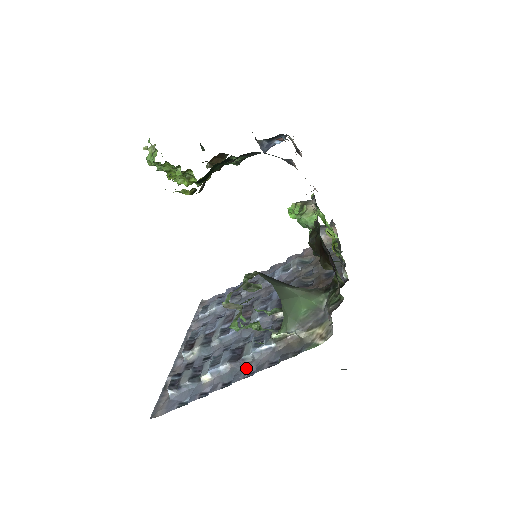
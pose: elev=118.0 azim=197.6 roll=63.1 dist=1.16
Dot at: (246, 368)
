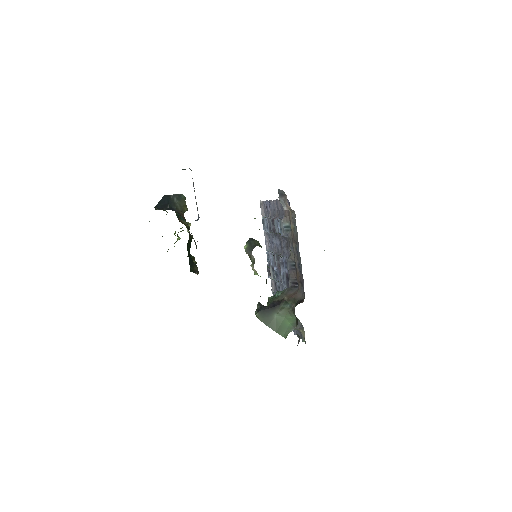
Dot at: occluded
